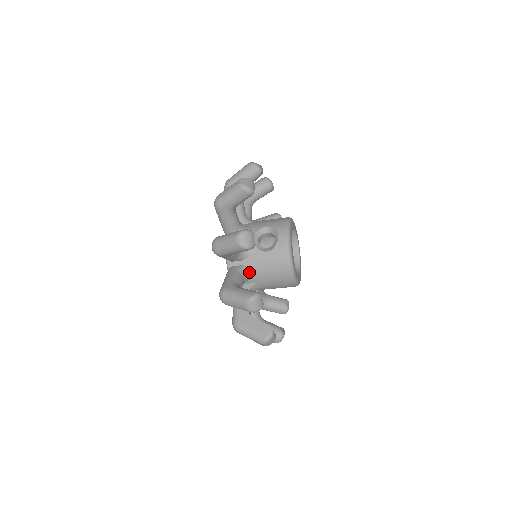
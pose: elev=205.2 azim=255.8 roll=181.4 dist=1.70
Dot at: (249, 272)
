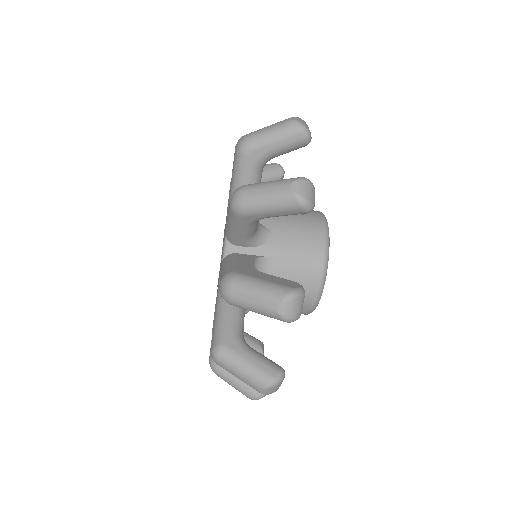
Dot at: (263, 230)
